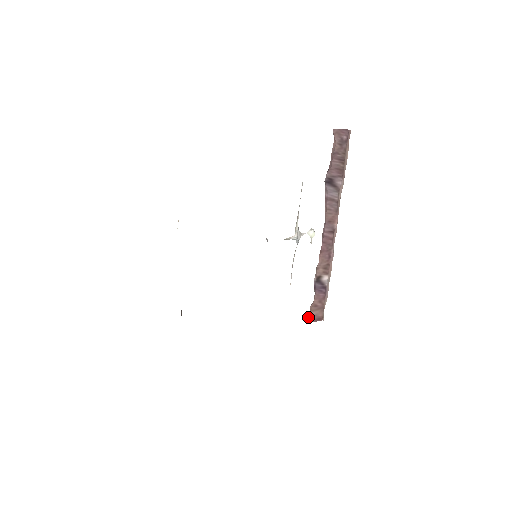
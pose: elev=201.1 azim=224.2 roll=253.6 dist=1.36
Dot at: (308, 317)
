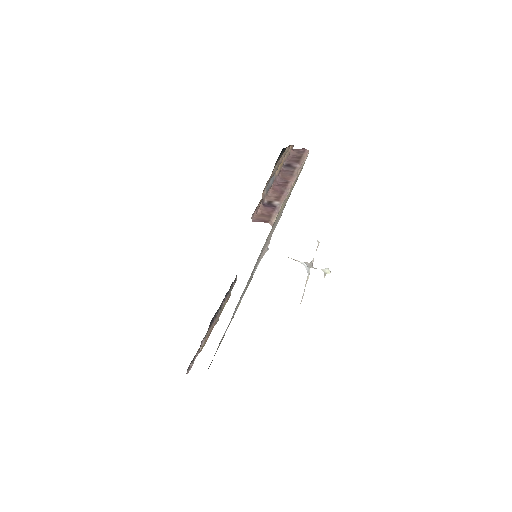
Dot at: (254, 219)
